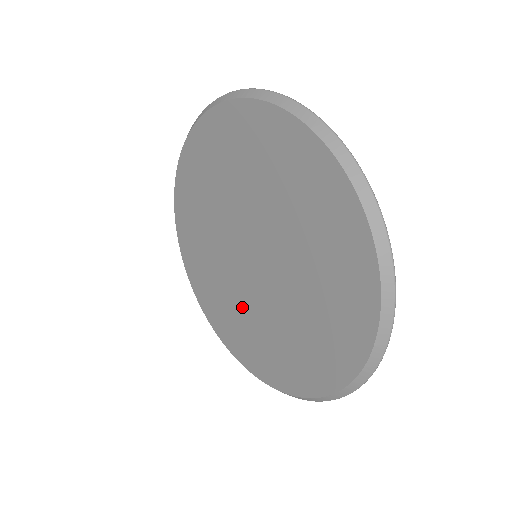
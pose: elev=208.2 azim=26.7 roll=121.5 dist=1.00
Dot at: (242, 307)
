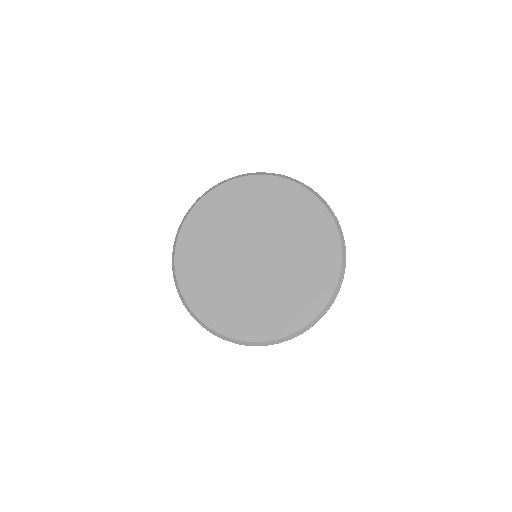
Dot at: (220, 273)
